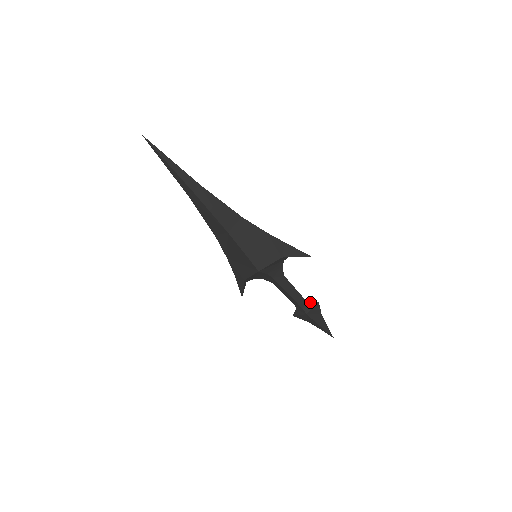
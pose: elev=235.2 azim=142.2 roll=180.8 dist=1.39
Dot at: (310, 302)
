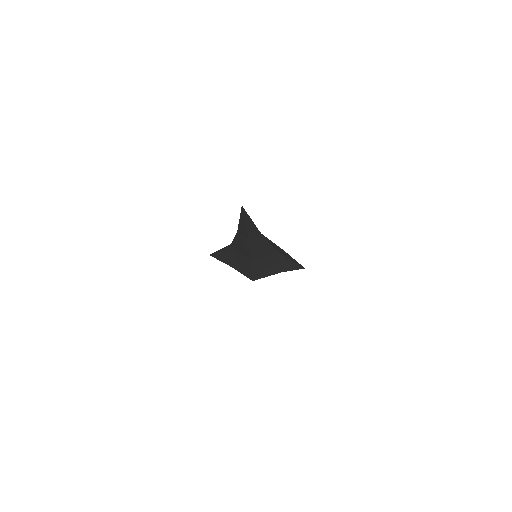
Dot at: occluded
